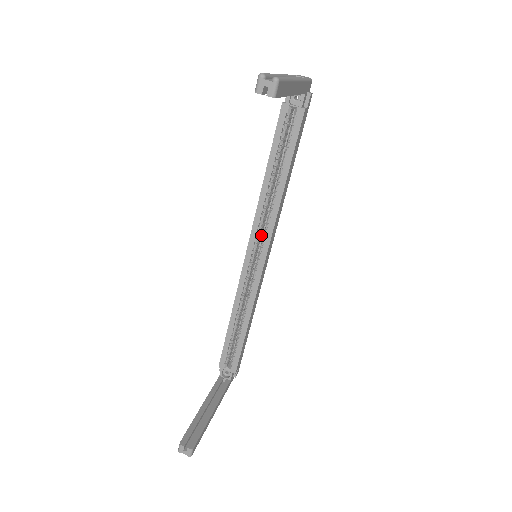
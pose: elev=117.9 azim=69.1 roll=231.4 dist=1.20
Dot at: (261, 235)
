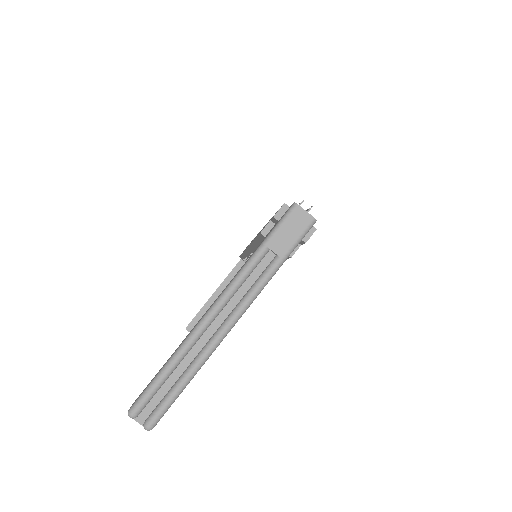
Dot at: occluded
